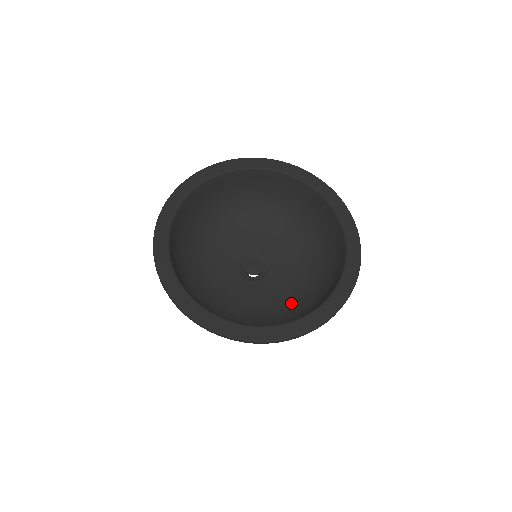
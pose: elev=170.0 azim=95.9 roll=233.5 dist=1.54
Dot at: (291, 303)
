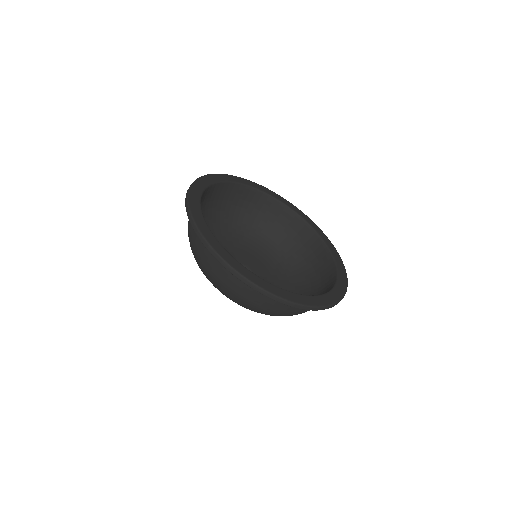
Dot at: occluded
